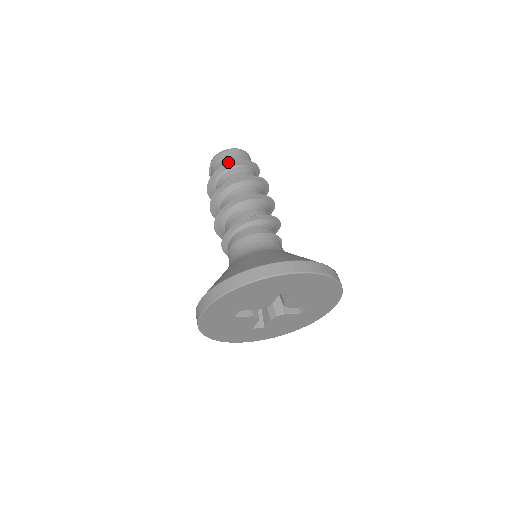
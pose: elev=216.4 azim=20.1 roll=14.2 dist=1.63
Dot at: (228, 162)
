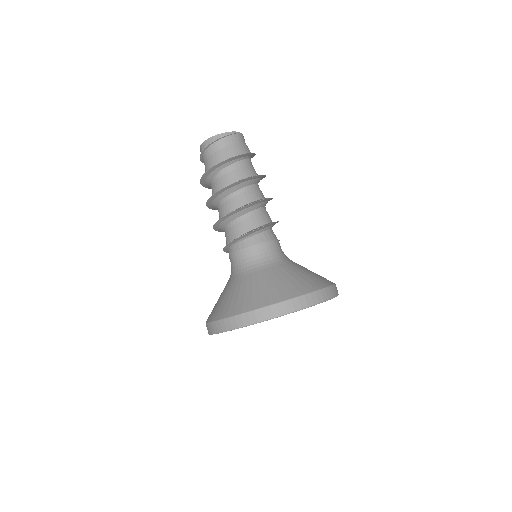
Dot at: (241, 149)
